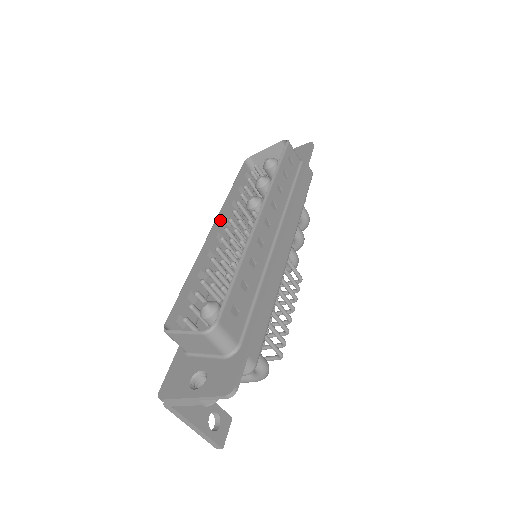
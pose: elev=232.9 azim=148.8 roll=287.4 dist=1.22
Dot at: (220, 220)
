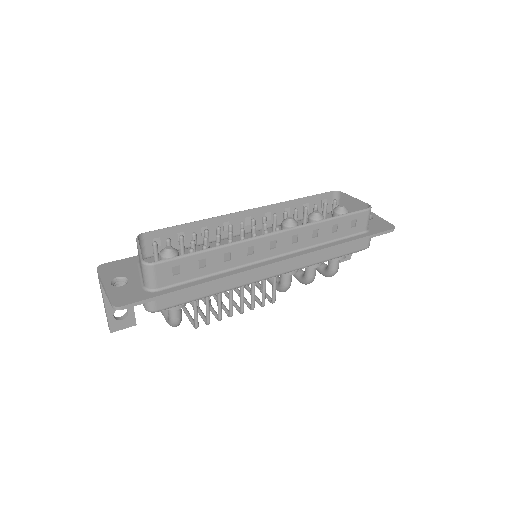
Dot at: (261, 210)
